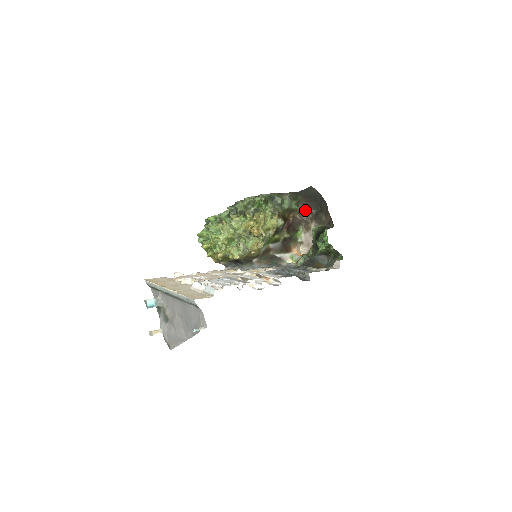
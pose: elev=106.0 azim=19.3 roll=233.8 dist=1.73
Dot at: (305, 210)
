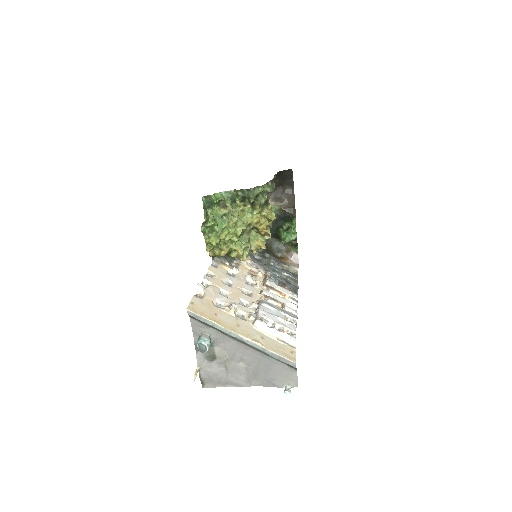
Dot at: occluded
